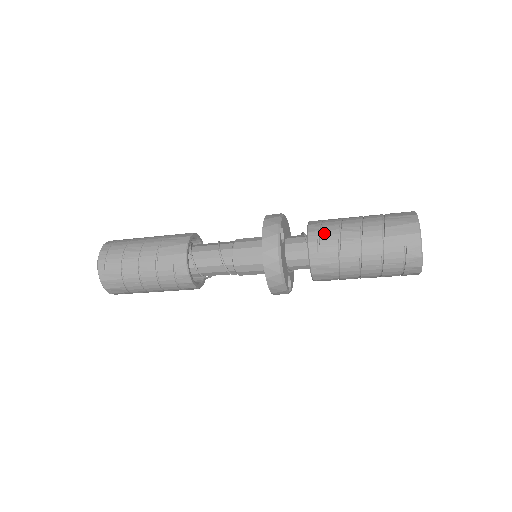
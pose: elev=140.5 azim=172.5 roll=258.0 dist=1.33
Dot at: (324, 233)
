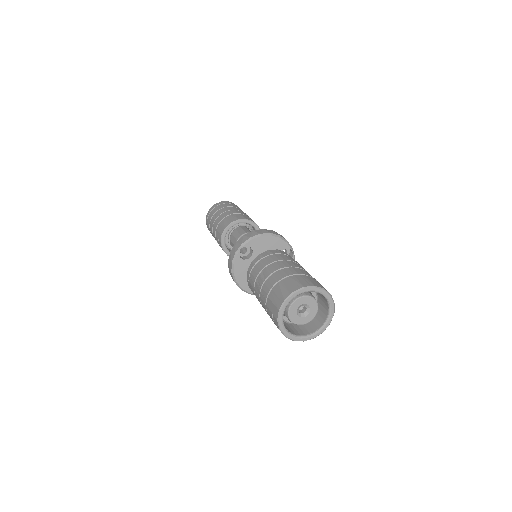
Dot at: (255, 268)
